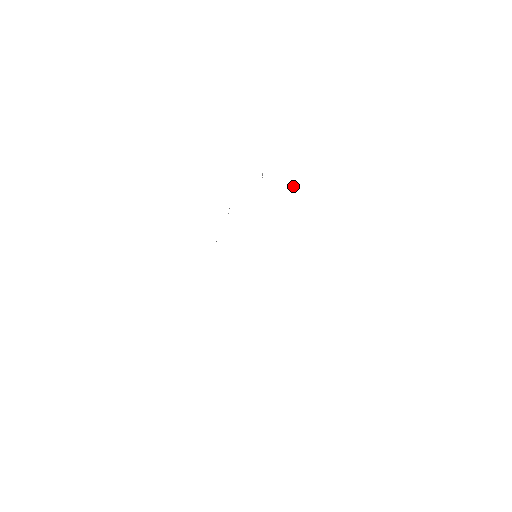
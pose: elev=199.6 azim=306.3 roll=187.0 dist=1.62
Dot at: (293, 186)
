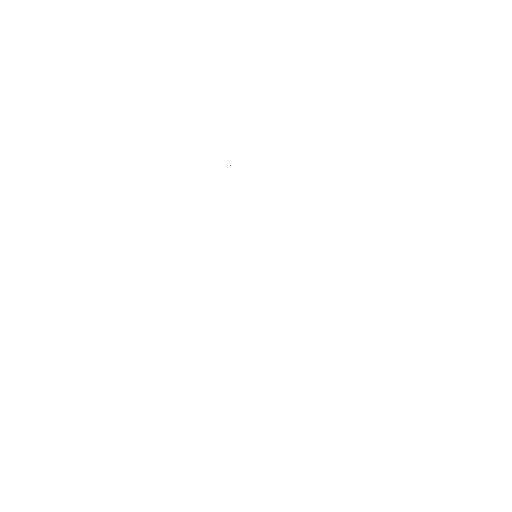
Dot at: occluded
